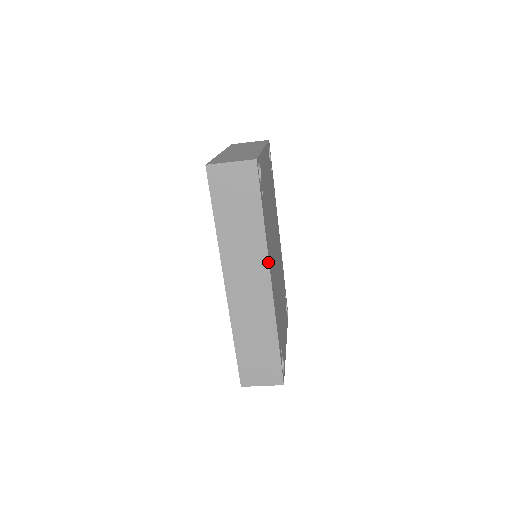
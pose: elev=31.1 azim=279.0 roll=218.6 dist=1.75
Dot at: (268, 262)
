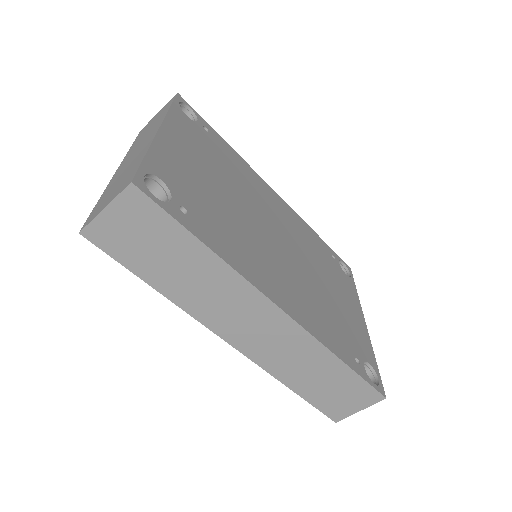
Dot at: (258, 291)
